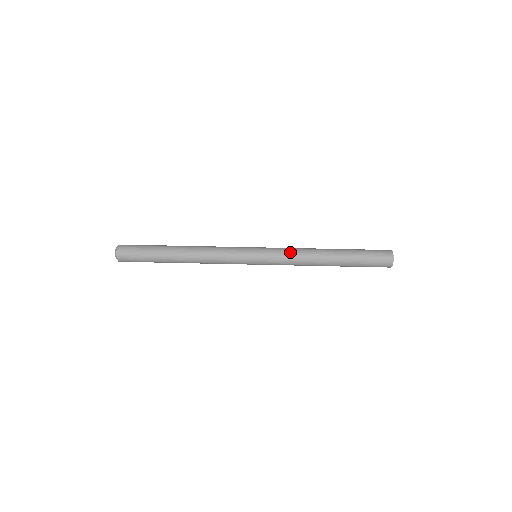
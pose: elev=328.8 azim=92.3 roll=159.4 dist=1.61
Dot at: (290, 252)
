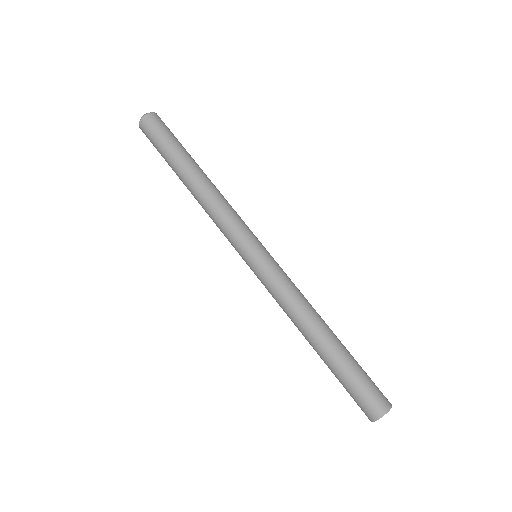
Dot at: (278, 297)
